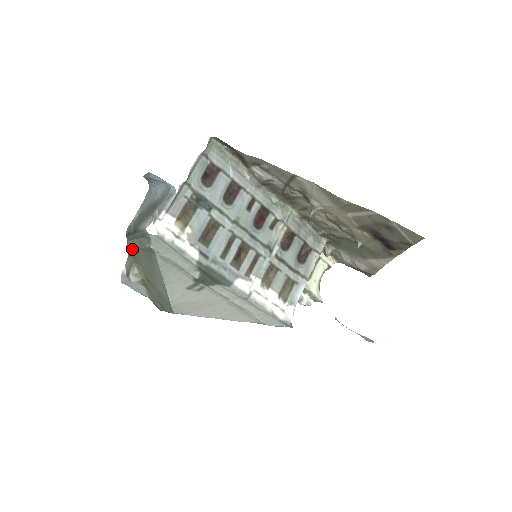
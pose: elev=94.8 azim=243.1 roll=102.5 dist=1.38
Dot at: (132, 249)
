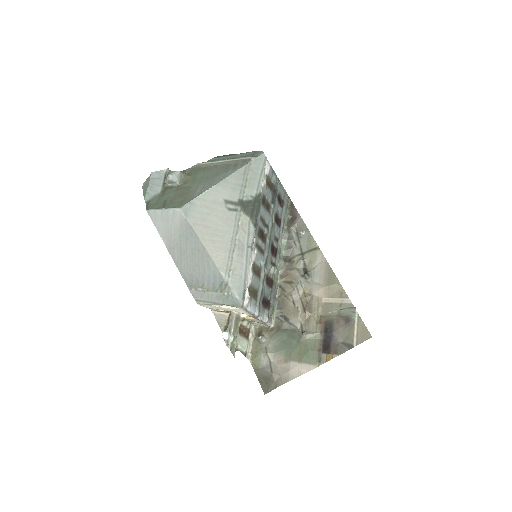
Dot at: (207, 164)
